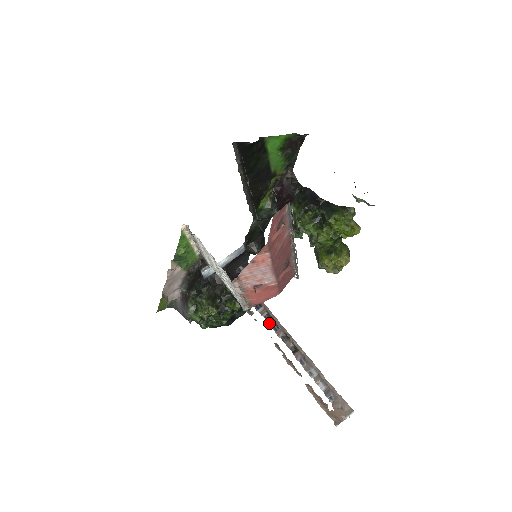
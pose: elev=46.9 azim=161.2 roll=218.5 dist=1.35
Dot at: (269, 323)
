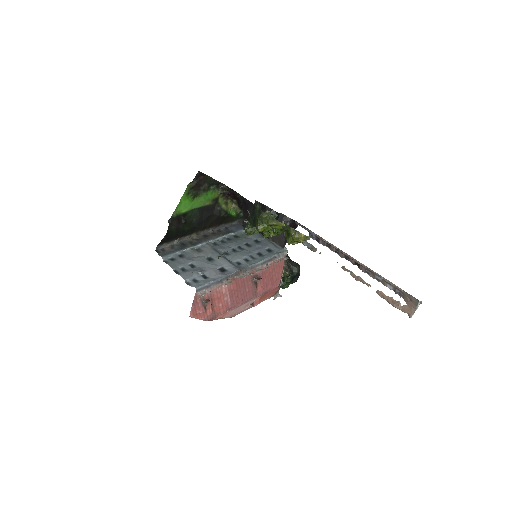
Dot at: (331, 250)
